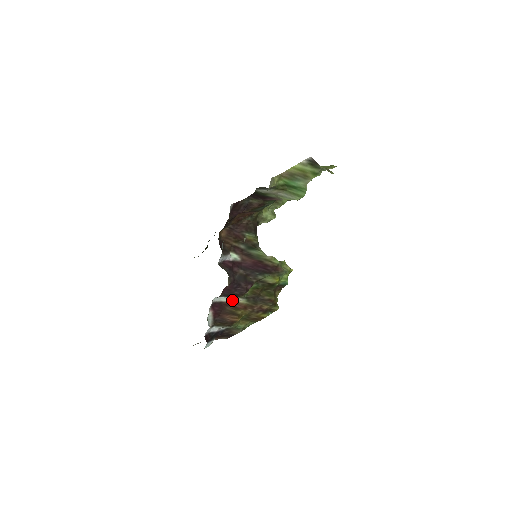
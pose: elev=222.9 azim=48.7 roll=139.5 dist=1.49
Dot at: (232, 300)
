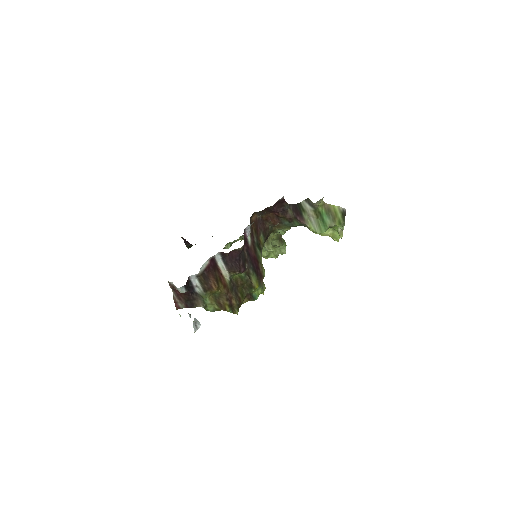
Dot at: (223, 270)
